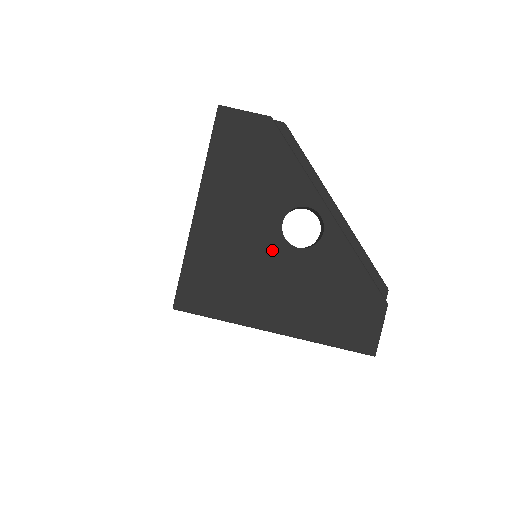
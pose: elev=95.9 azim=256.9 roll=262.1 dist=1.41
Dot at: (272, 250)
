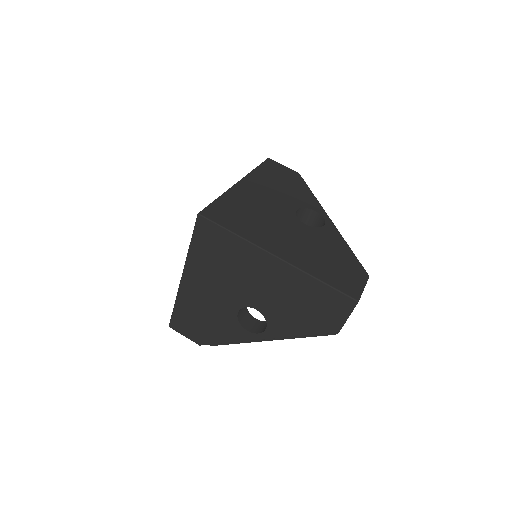
Dot at: (286, 218)
